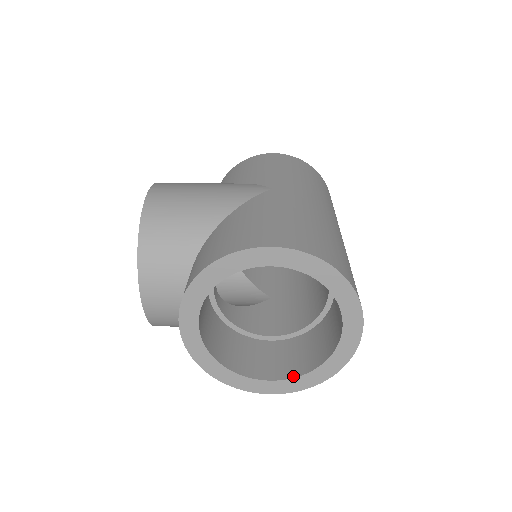
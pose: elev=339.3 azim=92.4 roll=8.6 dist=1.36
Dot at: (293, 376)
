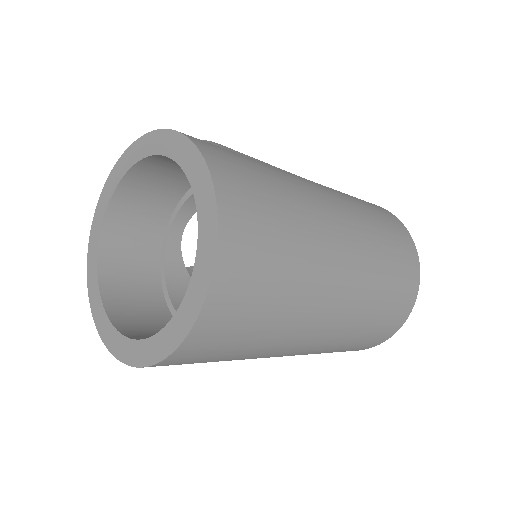
Dot at: (132, 337)
